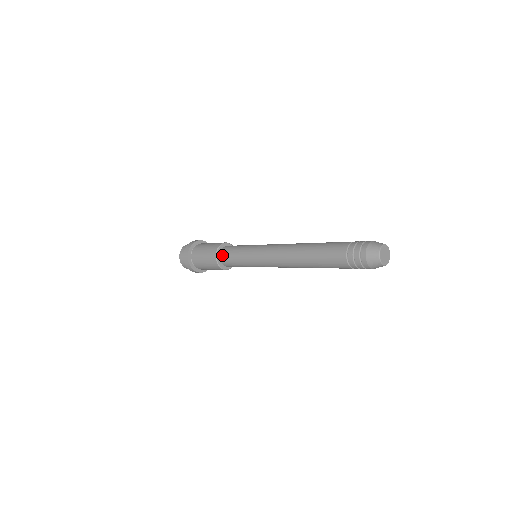
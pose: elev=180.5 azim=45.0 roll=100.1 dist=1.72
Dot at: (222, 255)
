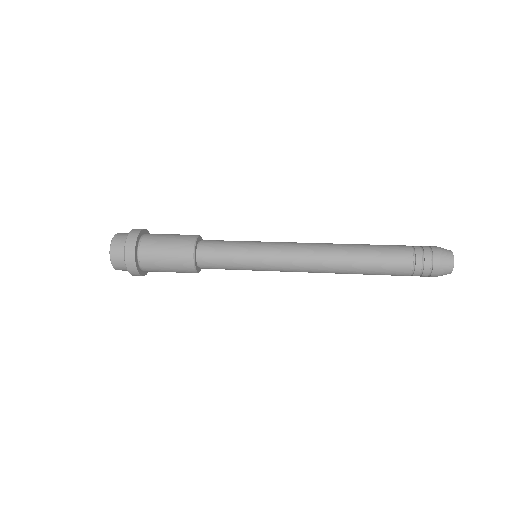
Dot at: (204, 244)
